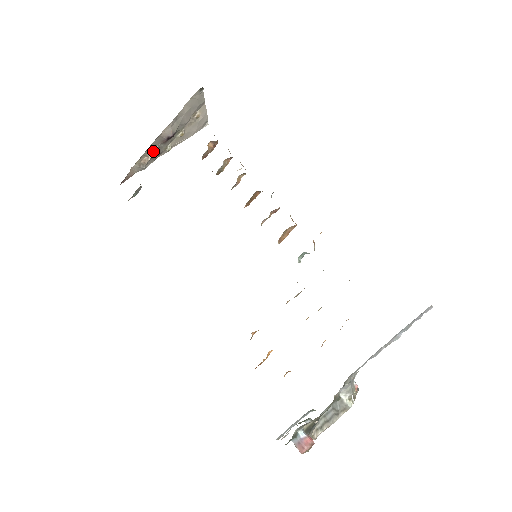
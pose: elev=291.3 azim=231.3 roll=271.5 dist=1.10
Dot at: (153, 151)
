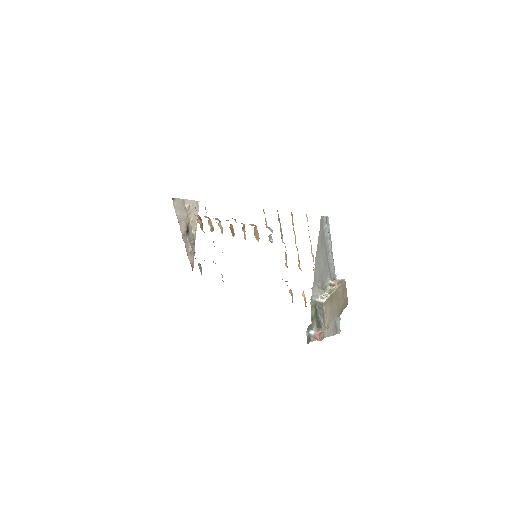
Dot at: (188, 243)
